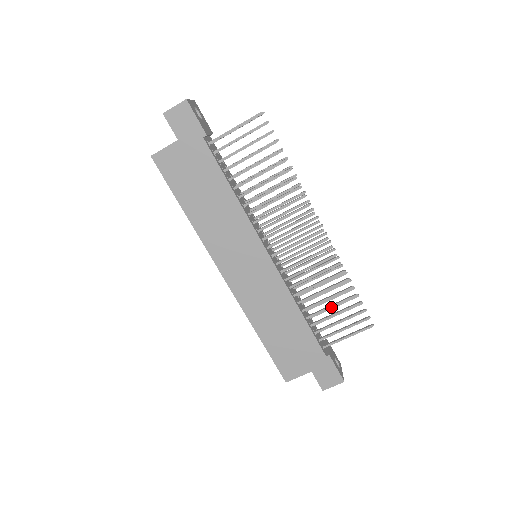
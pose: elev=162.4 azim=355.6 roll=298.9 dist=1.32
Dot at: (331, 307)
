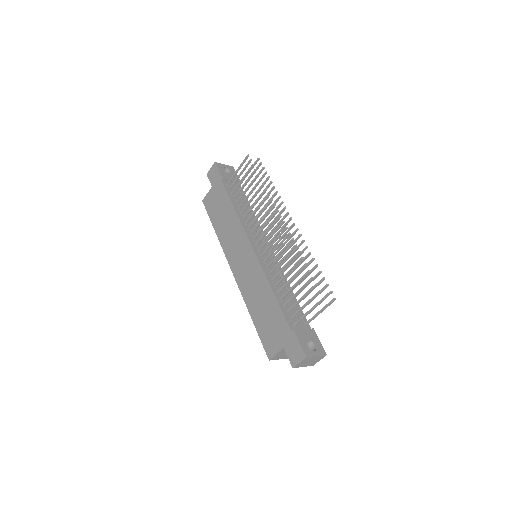
Dot at: (294, 285)
